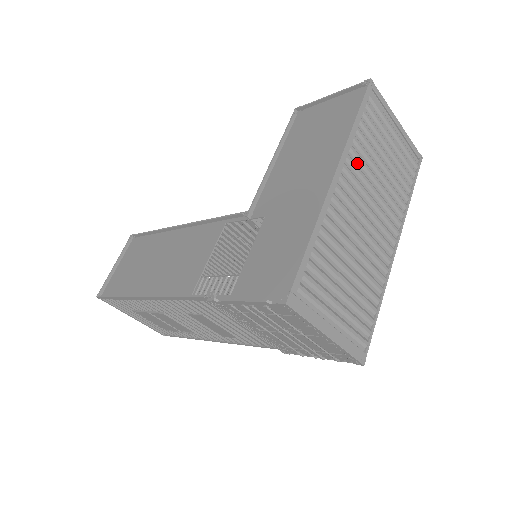
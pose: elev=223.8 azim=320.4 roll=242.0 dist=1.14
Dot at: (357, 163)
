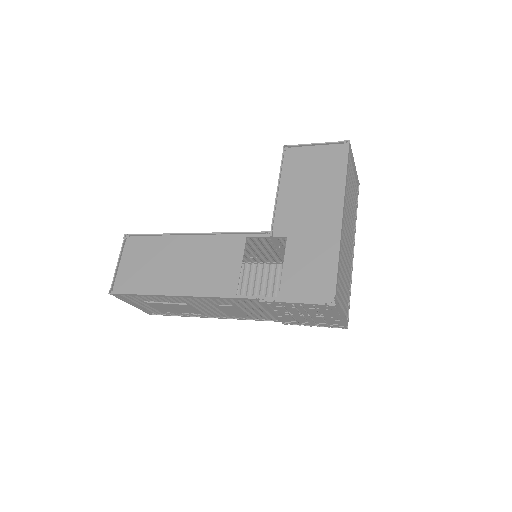
Dot at: (346, 202)
